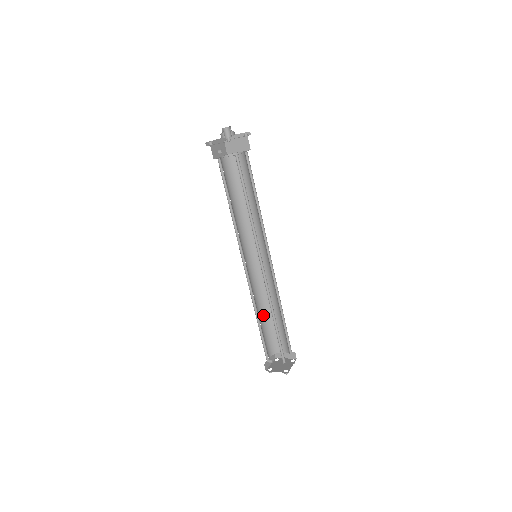
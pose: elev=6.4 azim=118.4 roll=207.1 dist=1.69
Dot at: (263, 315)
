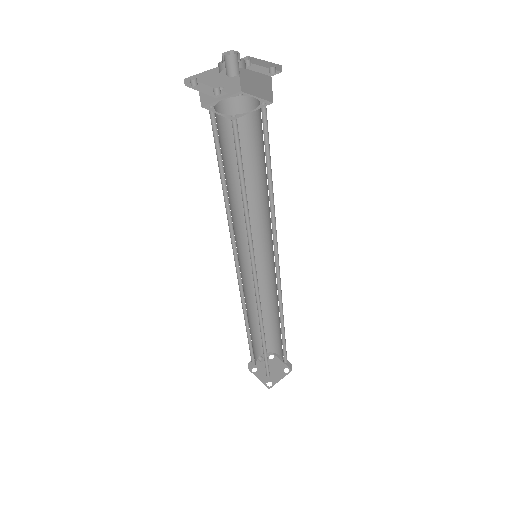
Dot at: occluded
